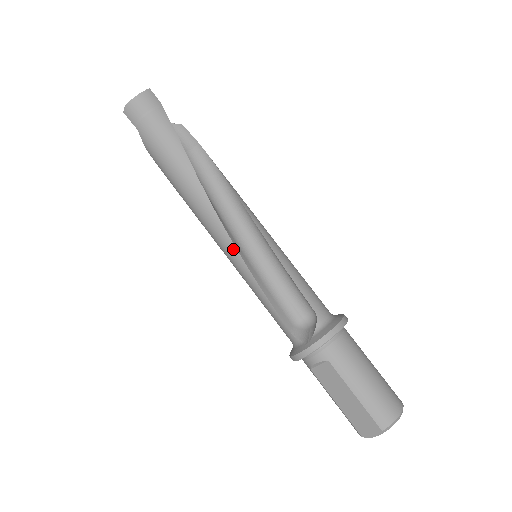
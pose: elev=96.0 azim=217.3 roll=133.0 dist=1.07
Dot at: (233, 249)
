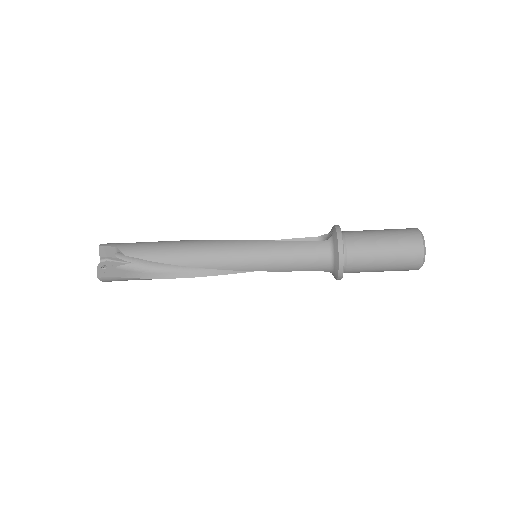
Dot at: (244, 271)
